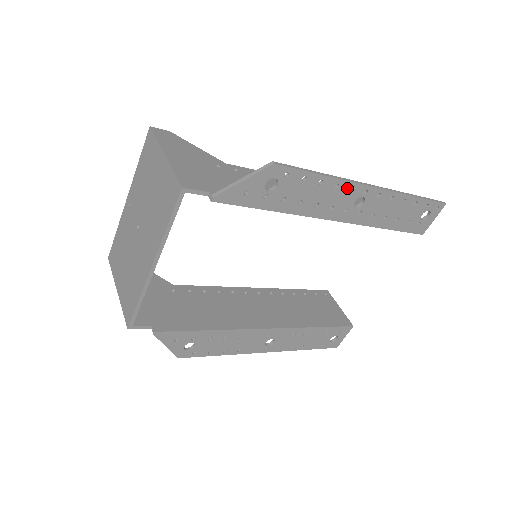
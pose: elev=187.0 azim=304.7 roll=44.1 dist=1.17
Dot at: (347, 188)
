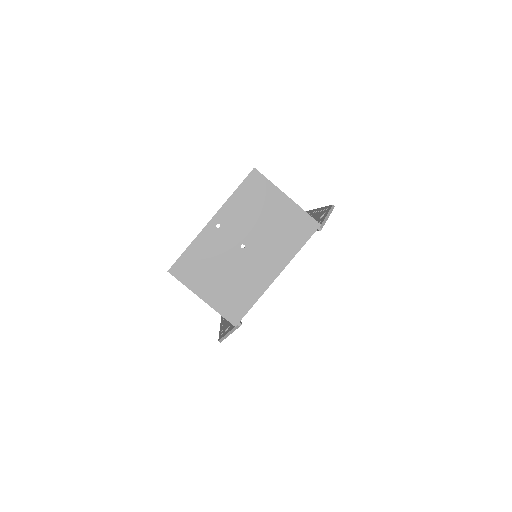
Dot at: occluded
